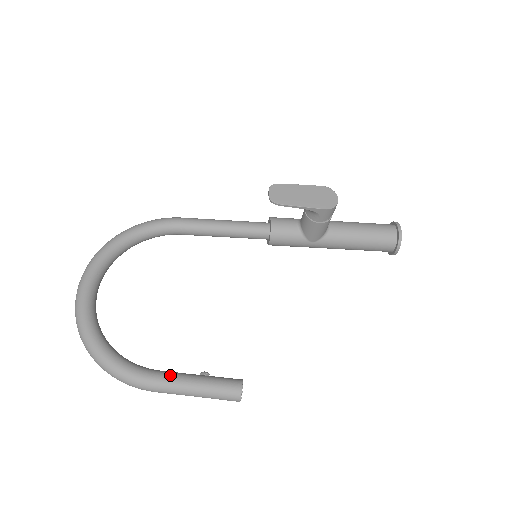
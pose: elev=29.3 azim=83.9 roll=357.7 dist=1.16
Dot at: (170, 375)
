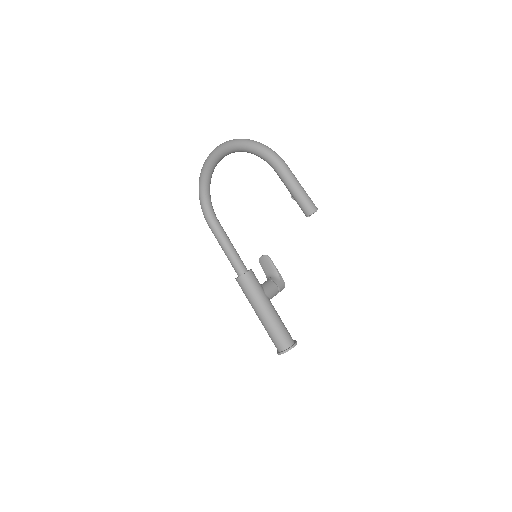
Dot at: occluded
